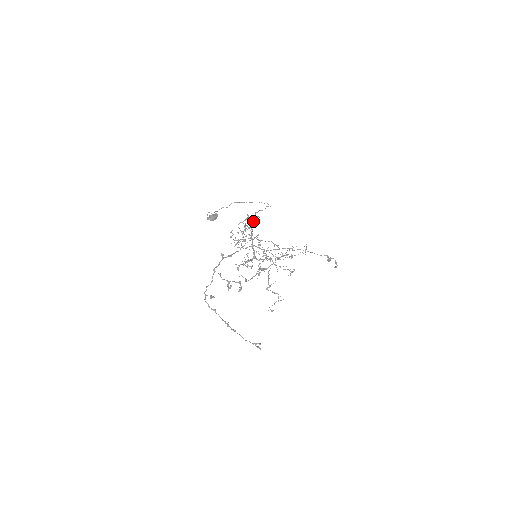
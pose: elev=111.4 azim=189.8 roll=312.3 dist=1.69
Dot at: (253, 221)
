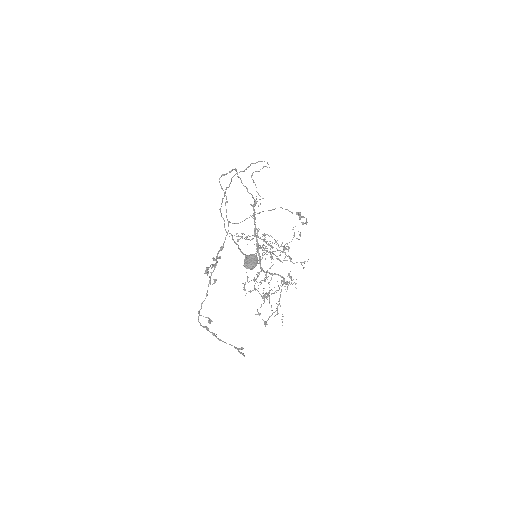
Dot at: (255, 202)
